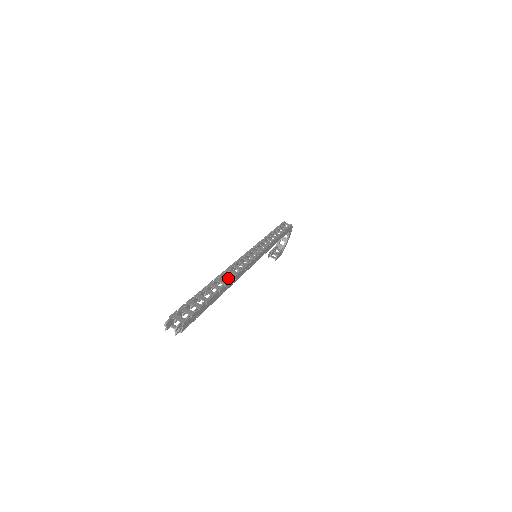
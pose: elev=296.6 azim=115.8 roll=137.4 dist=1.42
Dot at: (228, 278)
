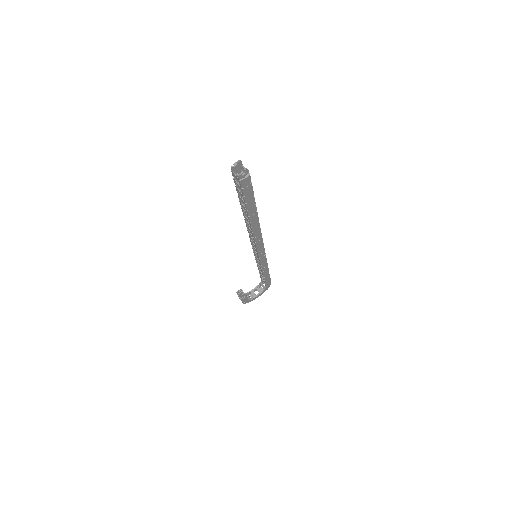
Dot at: occluded
